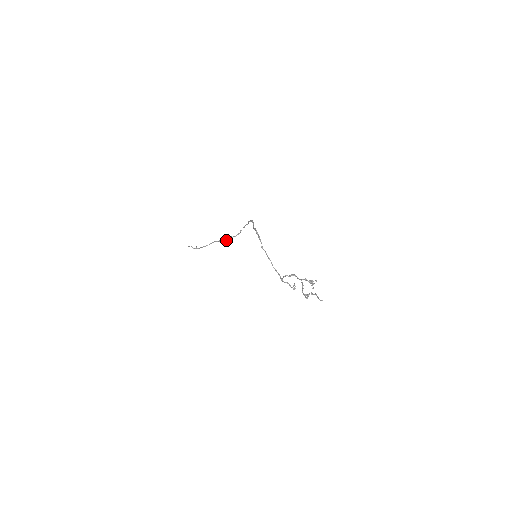
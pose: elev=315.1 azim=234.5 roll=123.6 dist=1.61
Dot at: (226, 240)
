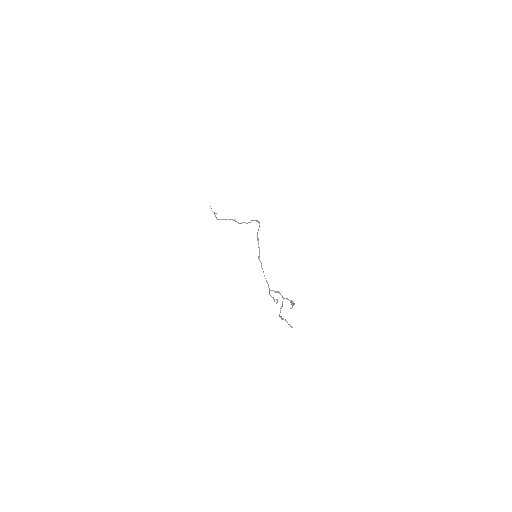
Dot at: occluded
